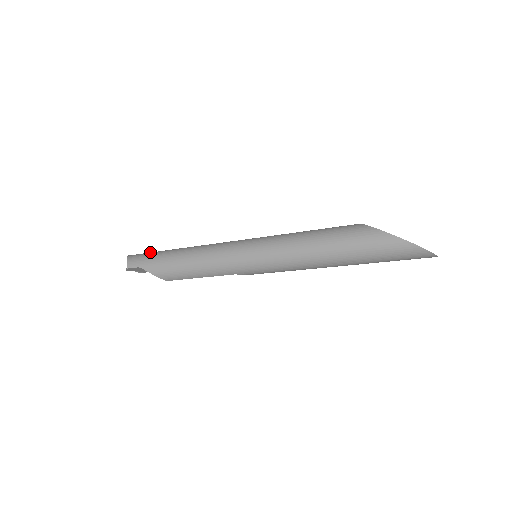
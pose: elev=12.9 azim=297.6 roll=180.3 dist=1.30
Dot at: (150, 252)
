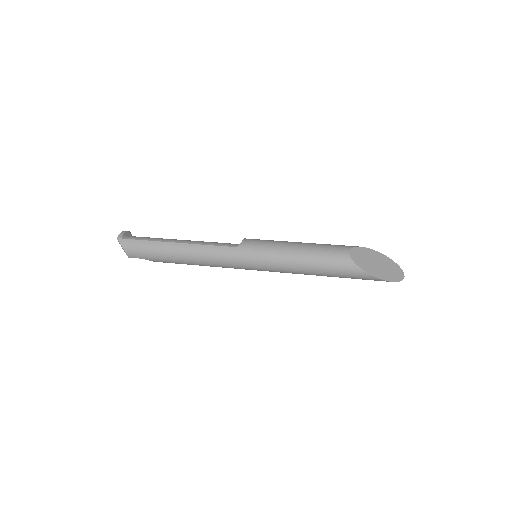
Dot at: (143, 241)
